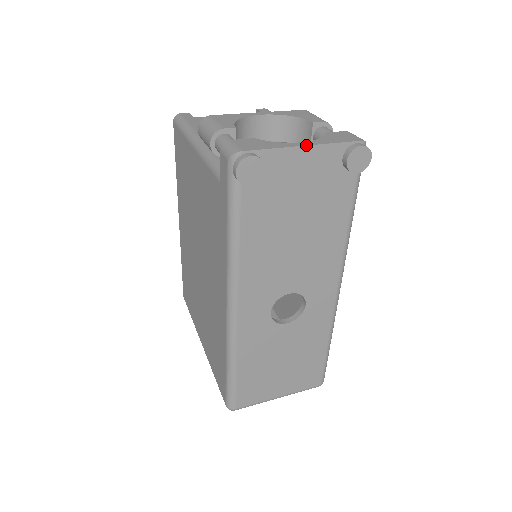
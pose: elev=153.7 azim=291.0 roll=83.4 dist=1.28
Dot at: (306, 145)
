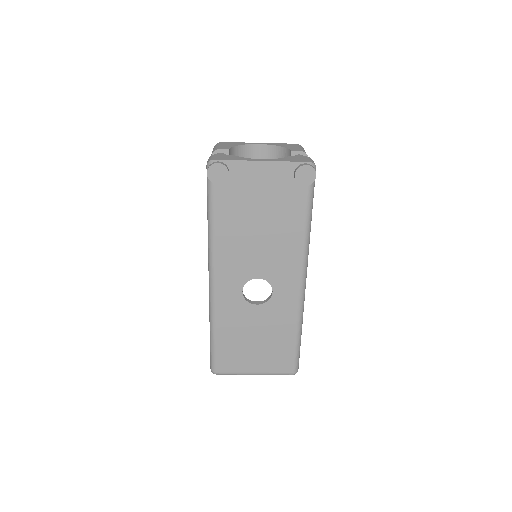
Dot at: (263, 160)
